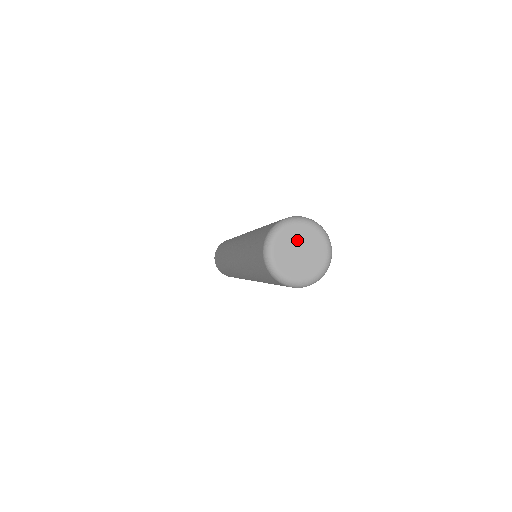
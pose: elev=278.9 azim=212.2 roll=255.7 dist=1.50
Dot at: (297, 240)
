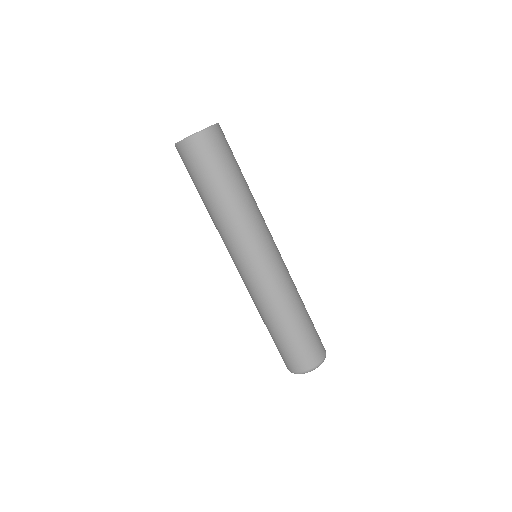
Dot at: occluded
